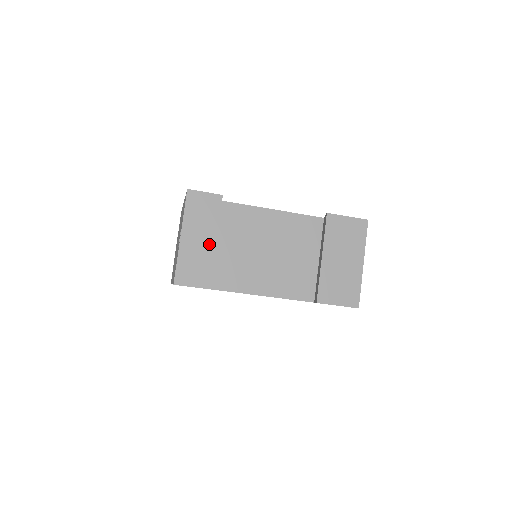
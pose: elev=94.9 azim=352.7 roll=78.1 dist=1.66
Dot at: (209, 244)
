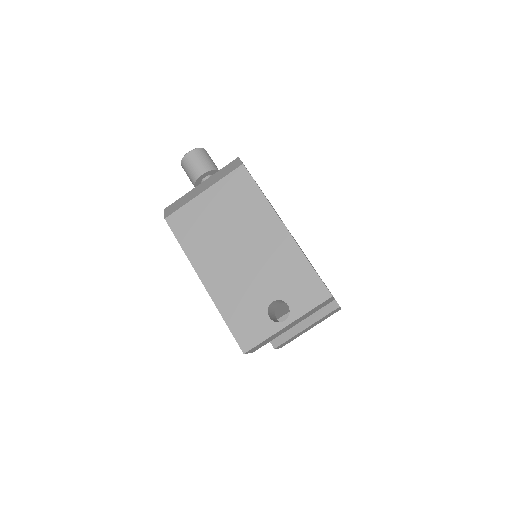
Dot at: (289, 328)
